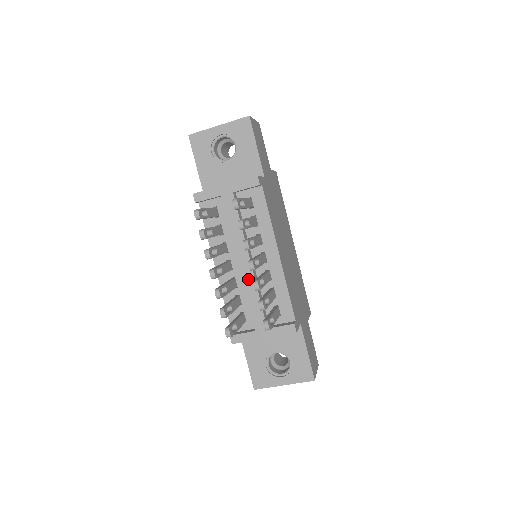
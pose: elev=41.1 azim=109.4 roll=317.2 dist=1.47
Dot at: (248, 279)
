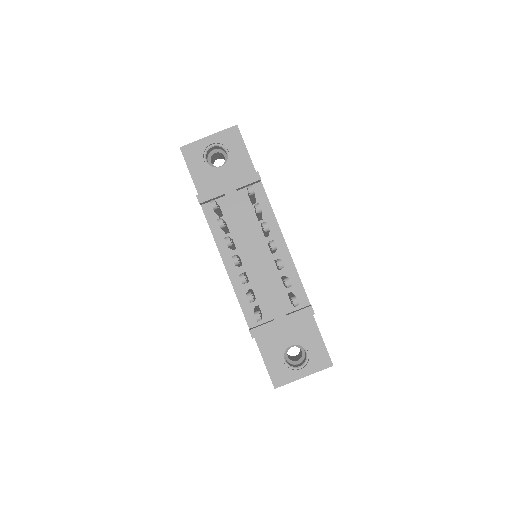
Dot at: (261, 270)
